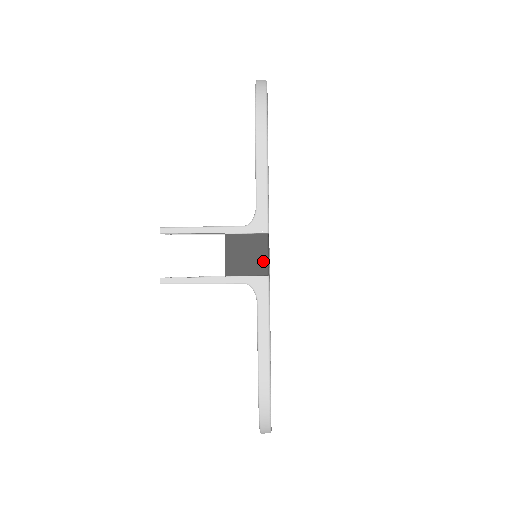
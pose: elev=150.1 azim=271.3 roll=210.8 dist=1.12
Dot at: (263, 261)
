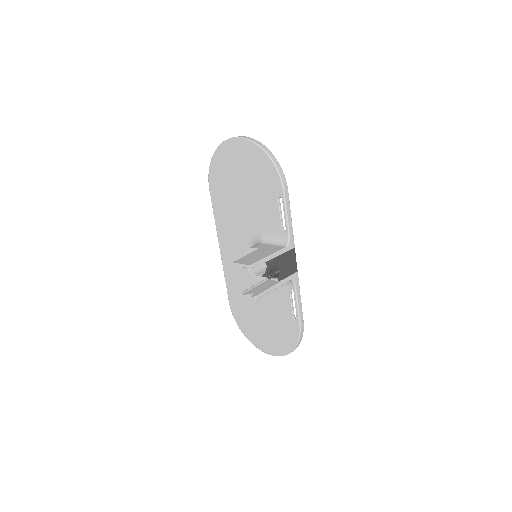
Dot at: (295, 264)
